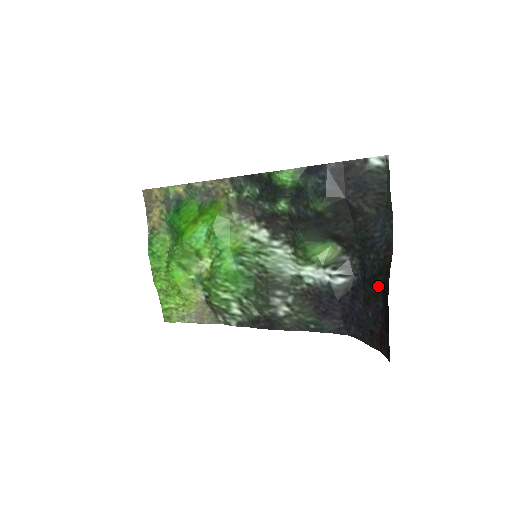
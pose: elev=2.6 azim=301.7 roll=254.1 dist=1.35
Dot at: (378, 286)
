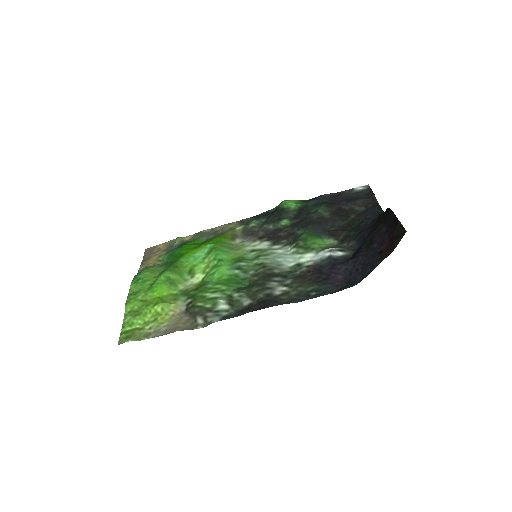
Dot at: (379, 225)
